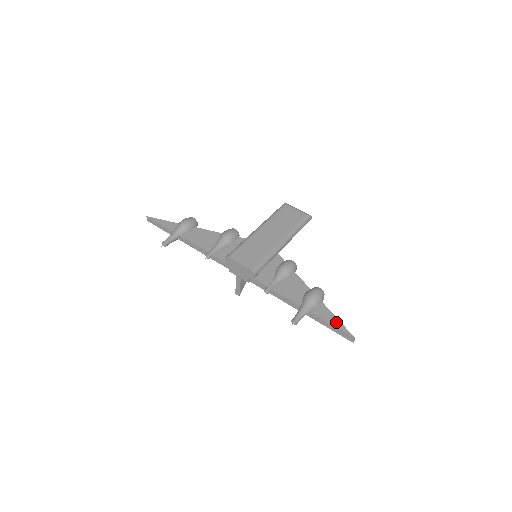
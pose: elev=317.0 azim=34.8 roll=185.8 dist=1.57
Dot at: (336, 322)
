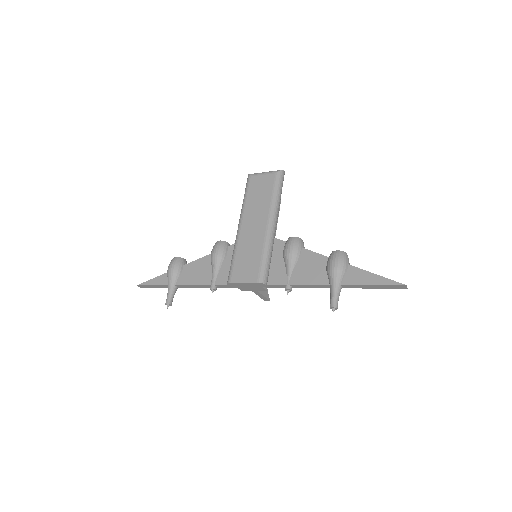
Dot at: (375, 279)
